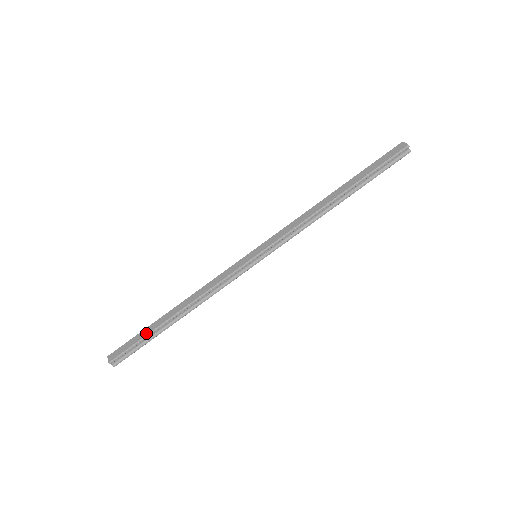
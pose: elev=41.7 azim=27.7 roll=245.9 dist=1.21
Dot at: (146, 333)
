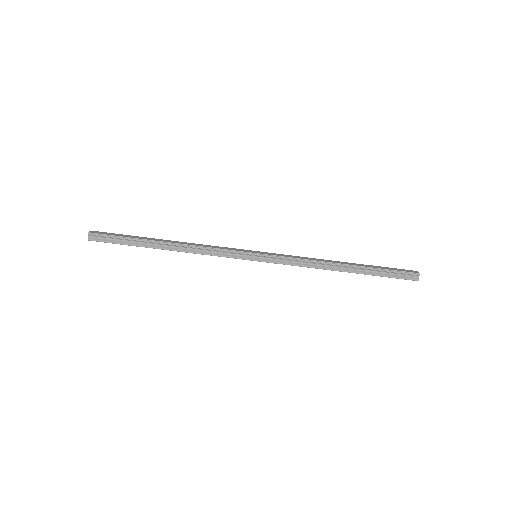
Dot at: (134, 237)
